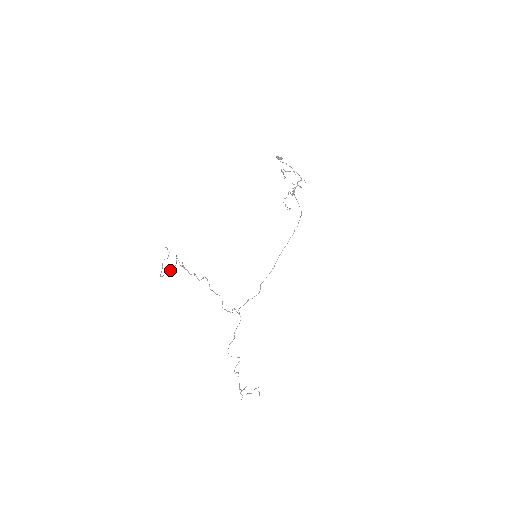
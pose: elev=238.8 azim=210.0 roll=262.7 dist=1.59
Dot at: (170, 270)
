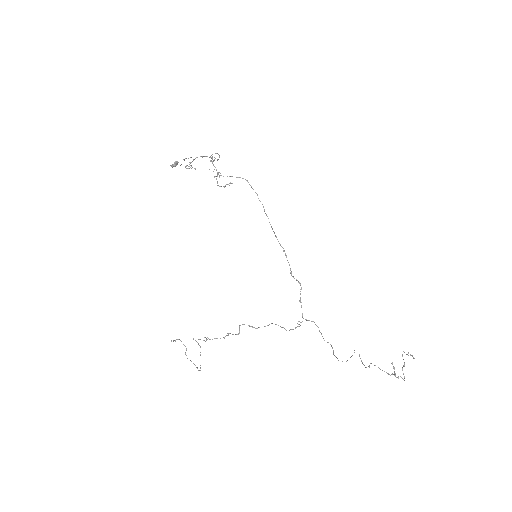
Dot at: (200, 355)
